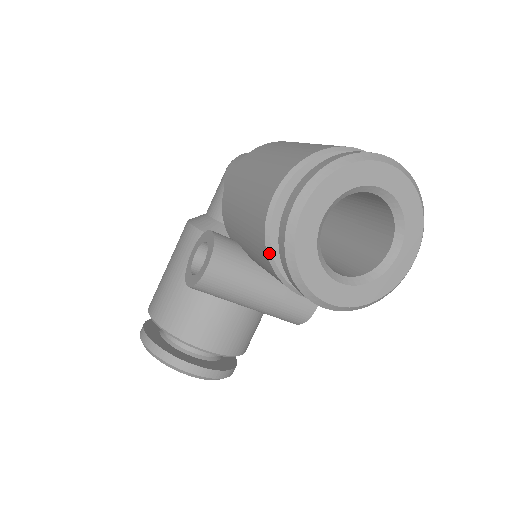
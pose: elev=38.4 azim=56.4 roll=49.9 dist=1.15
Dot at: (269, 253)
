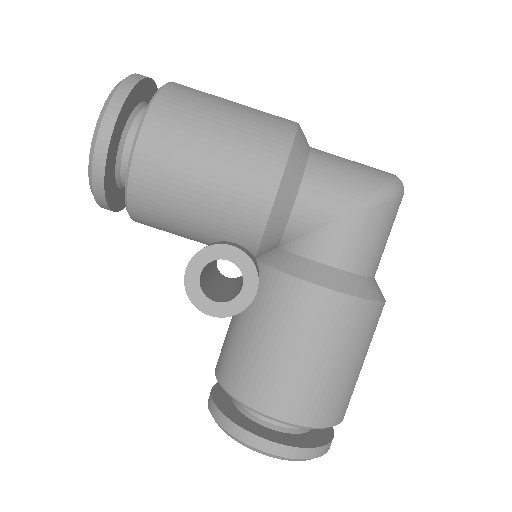
Dot at: (234, 398)
